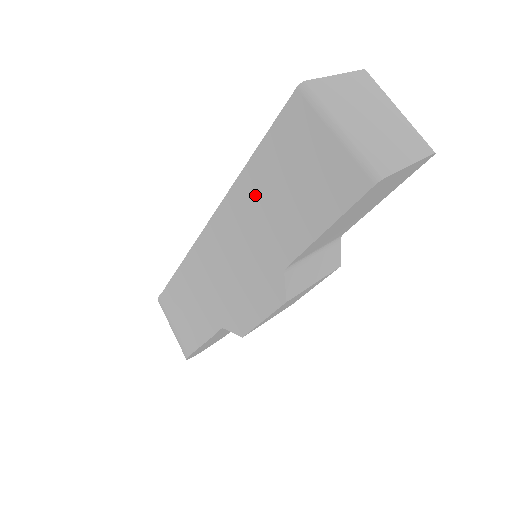
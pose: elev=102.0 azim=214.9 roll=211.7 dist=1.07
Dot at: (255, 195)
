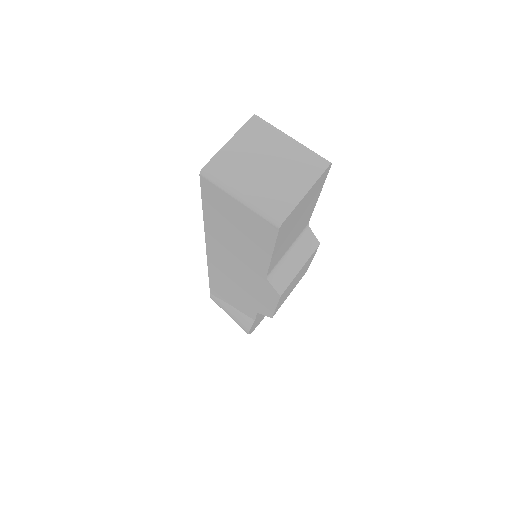
Dot at: (220, 236)
